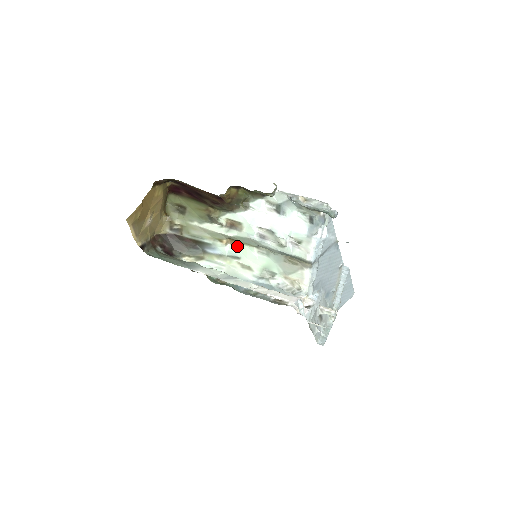
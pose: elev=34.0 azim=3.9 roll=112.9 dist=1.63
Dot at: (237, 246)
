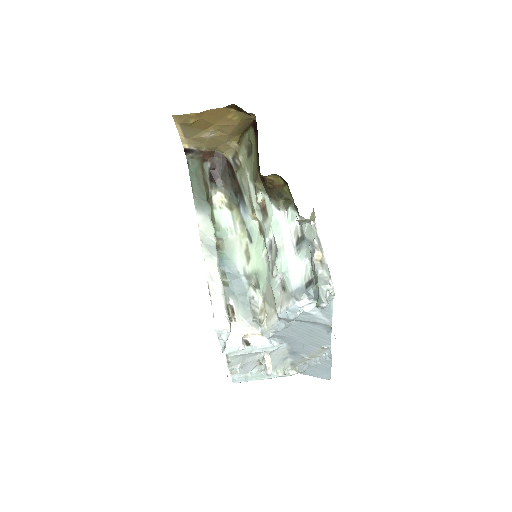
Dot at: (260, 230)
